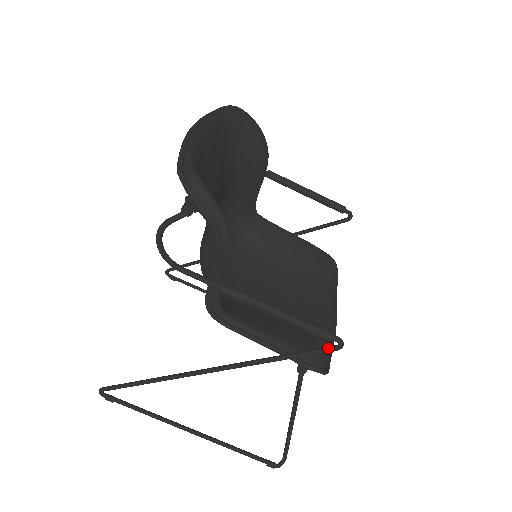
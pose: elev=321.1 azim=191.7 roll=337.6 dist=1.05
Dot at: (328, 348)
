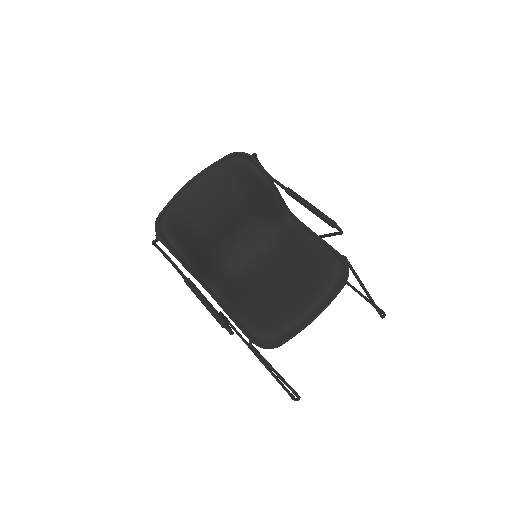
Dot at: occluded
